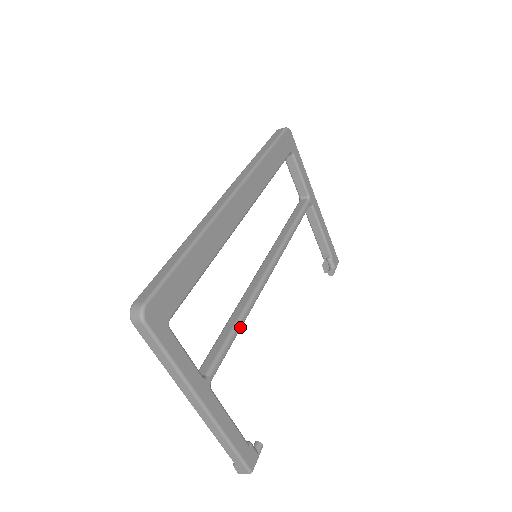
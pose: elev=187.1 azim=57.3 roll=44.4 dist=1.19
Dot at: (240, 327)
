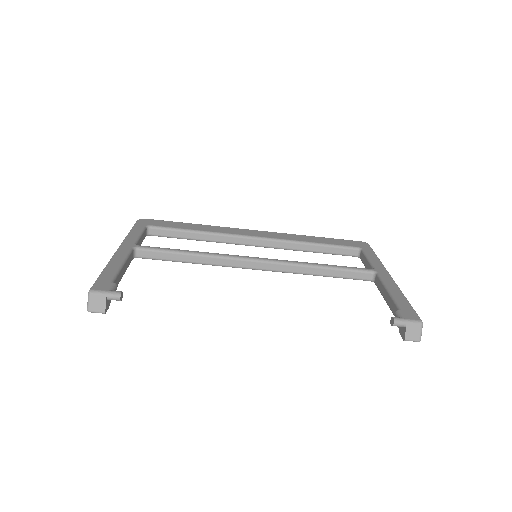
Dot at: (191, 252)
